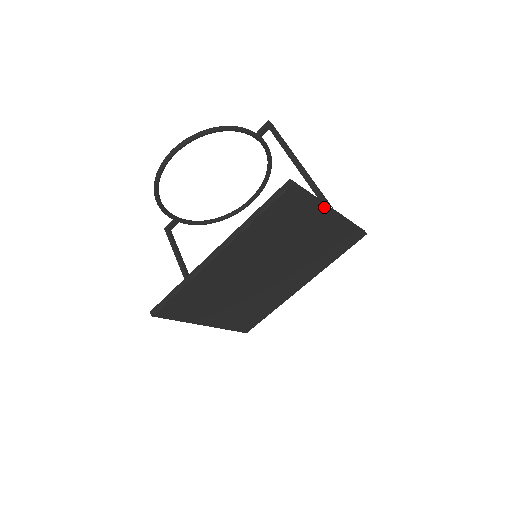
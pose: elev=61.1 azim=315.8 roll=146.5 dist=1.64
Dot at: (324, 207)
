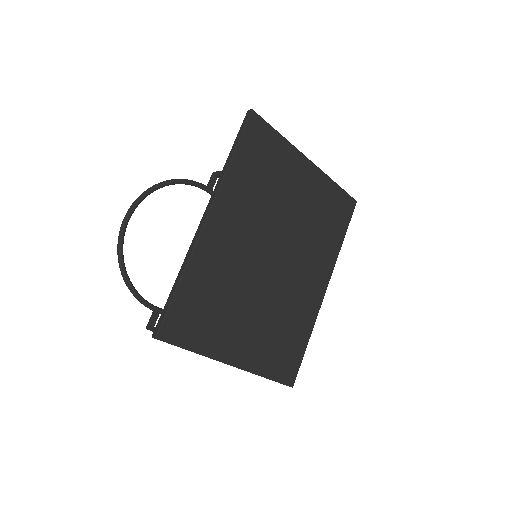
Dot at: (297, 151)
